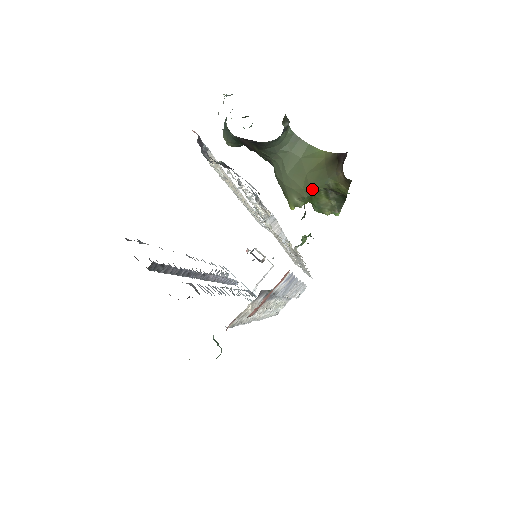
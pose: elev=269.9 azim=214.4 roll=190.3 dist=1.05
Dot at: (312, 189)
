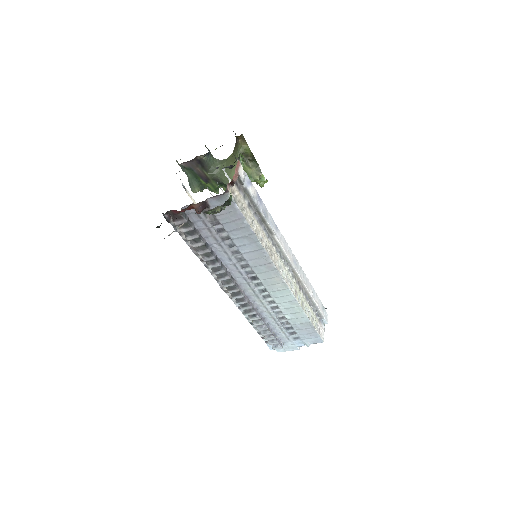
Dot at: occluded
